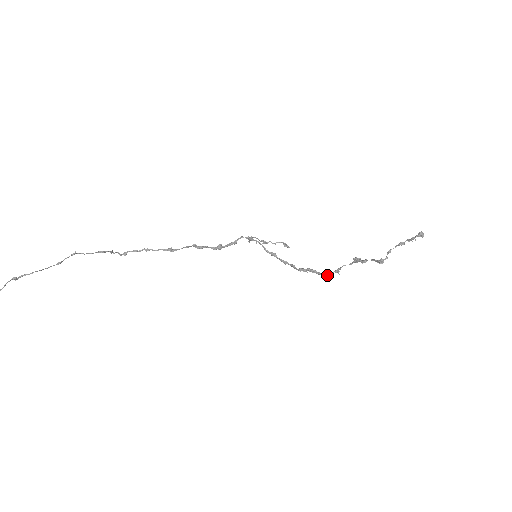
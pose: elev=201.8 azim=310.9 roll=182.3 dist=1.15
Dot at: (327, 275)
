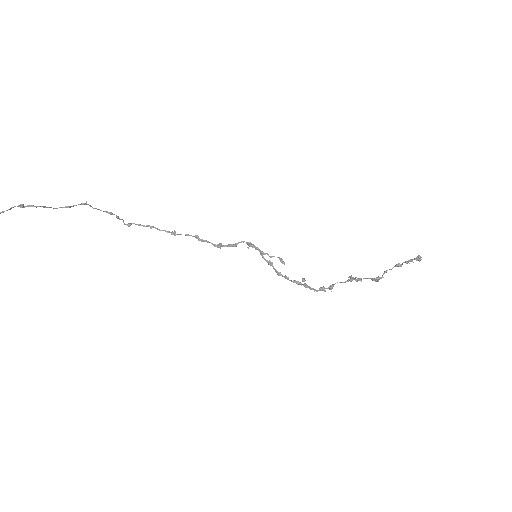
Dot at: (320, 290)
